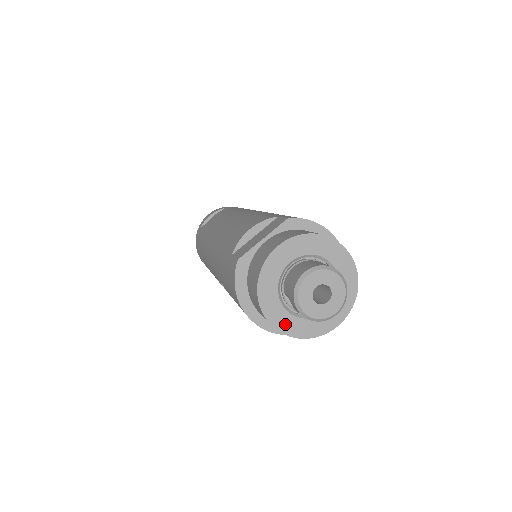
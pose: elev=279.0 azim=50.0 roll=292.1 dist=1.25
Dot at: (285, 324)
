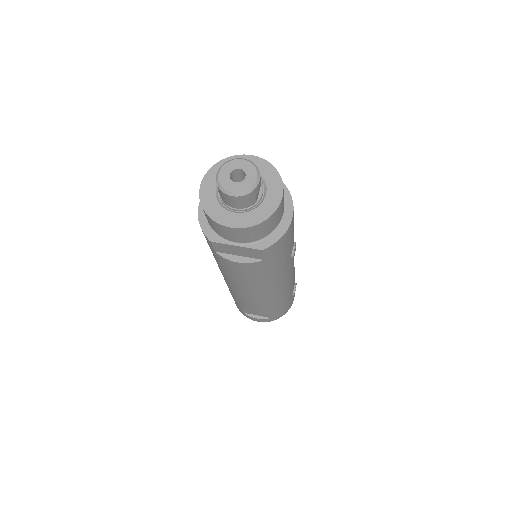
Dot at: (207, 195)
